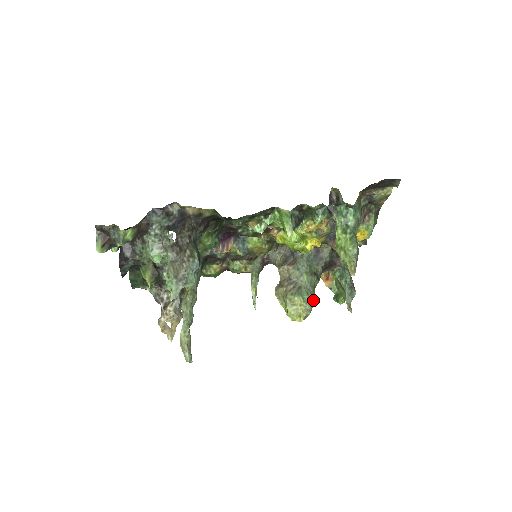
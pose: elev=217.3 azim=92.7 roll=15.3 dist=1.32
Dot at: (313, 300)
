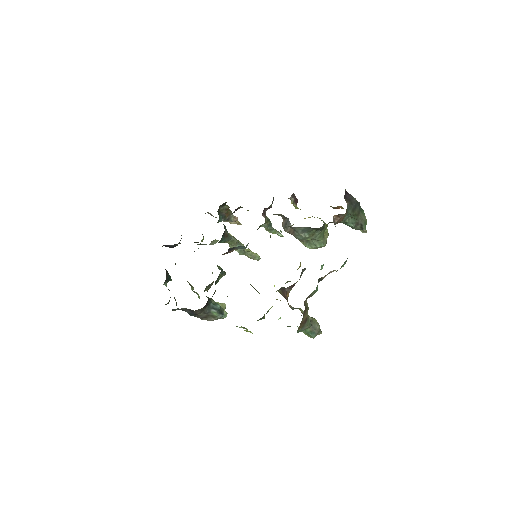
Dot at: occluded
